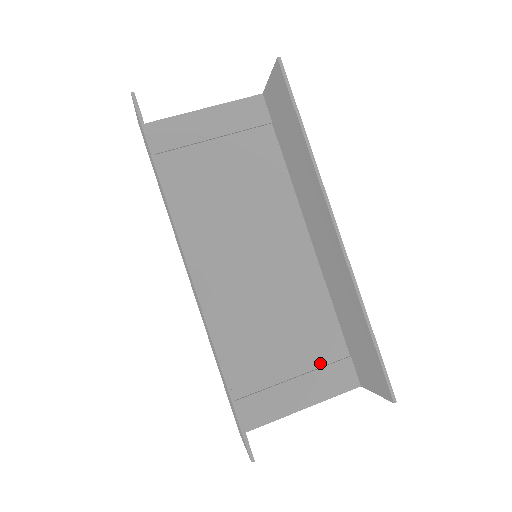
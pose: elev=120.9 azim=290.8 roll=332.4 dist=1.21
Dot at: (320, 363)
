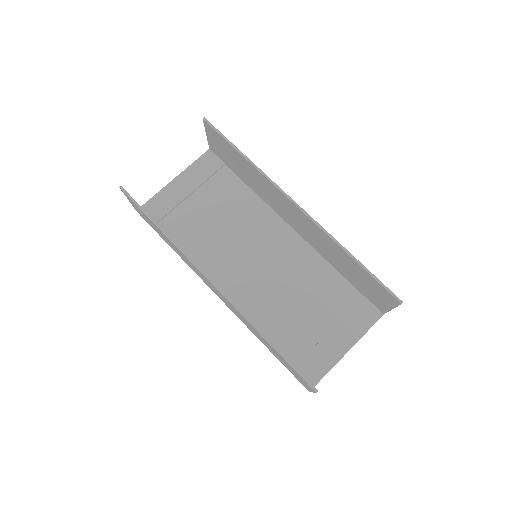
Dot at: (344, 312)
